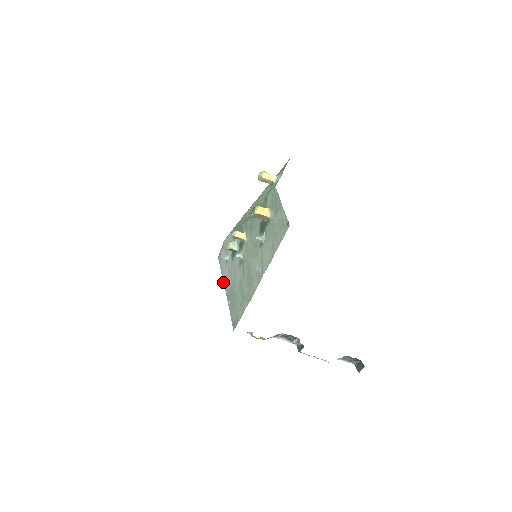
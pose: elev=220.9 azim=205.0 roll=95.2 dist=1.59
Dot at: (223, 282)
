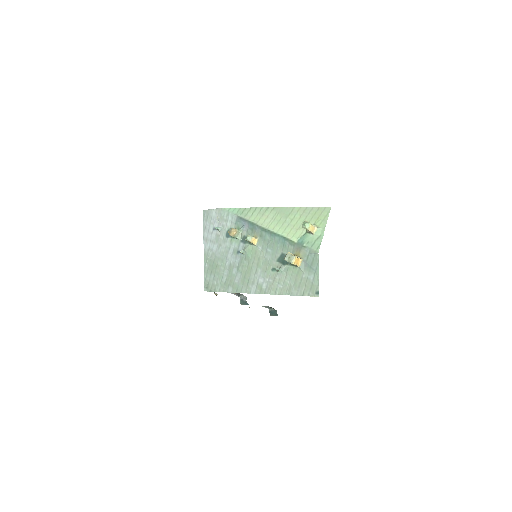
Dot at: (203, 239)
